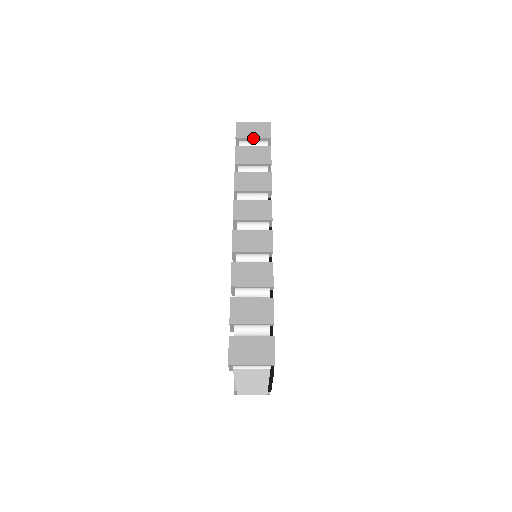
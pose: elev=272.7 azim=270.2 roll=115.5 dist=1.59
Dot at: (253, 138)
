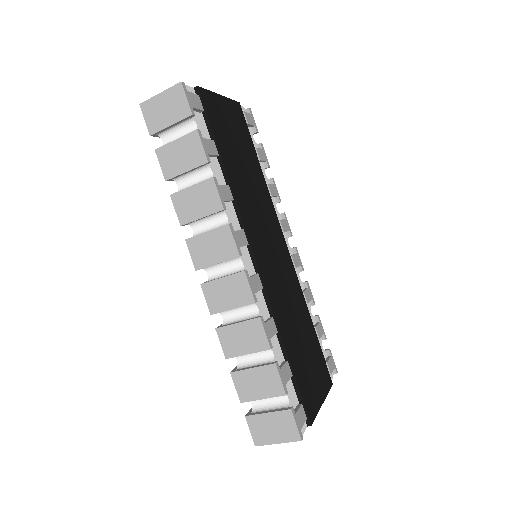
Dot at: (170, 125)
